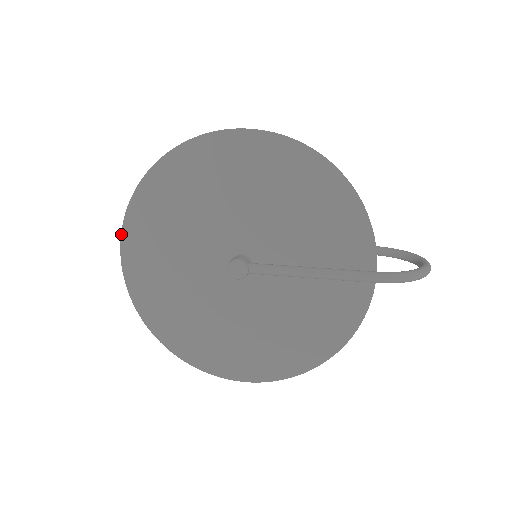
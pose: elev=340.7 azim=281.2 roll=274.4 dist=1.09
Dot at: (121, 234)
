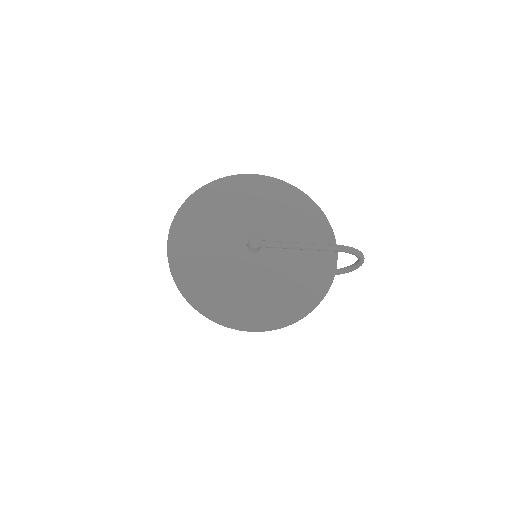
Dot at: (170, 227)
